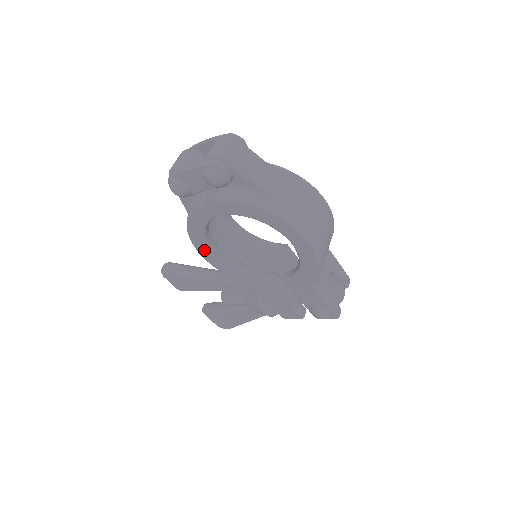
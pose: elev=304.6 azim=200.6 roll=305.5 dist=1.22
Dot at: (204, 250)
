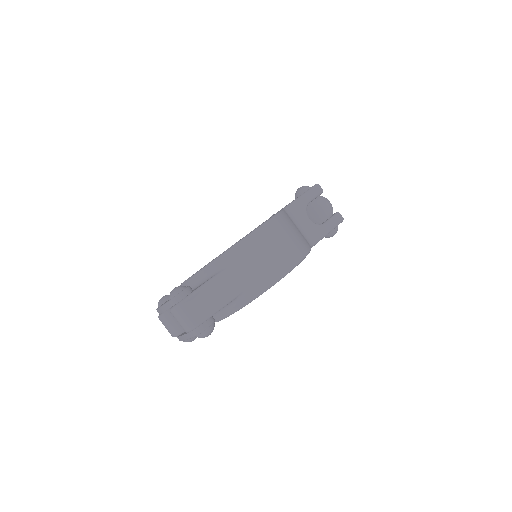
Dot at: occluded
